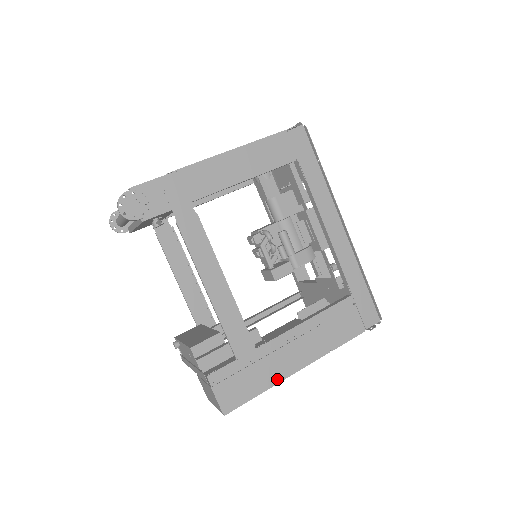
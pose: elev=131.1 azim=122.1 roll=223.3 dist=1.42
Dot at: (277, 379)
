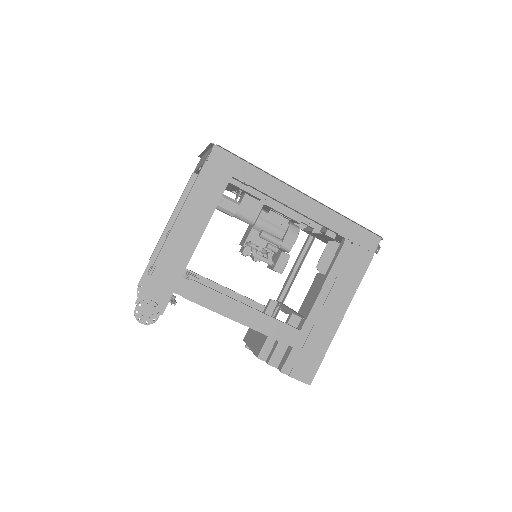
Dot at: (330, 337)
